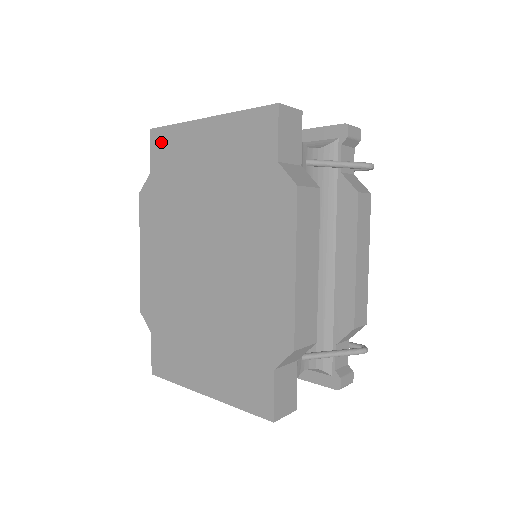
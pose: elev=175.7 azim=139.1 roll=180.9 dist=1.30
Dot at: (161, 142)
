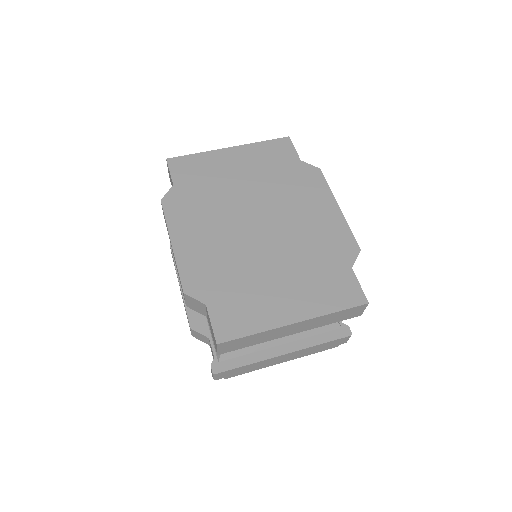
Dot at: (183, 164)
